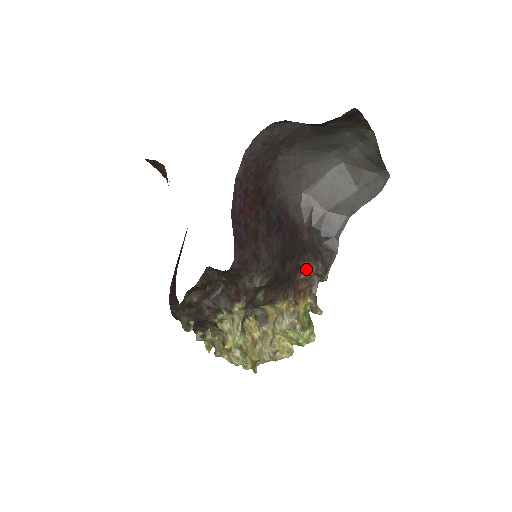
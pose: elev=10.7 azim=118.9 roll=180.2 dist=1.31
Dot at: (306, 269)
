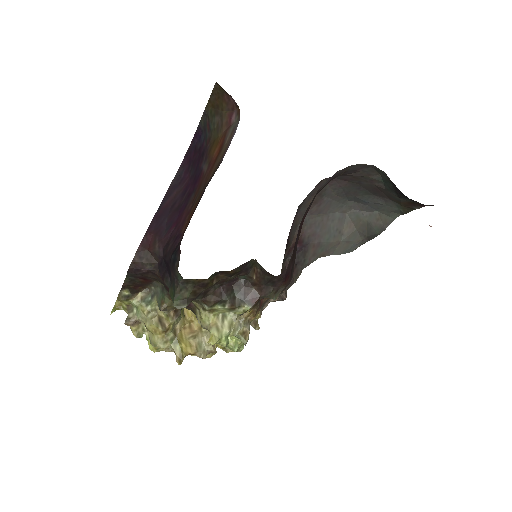
Dot at: occluded
